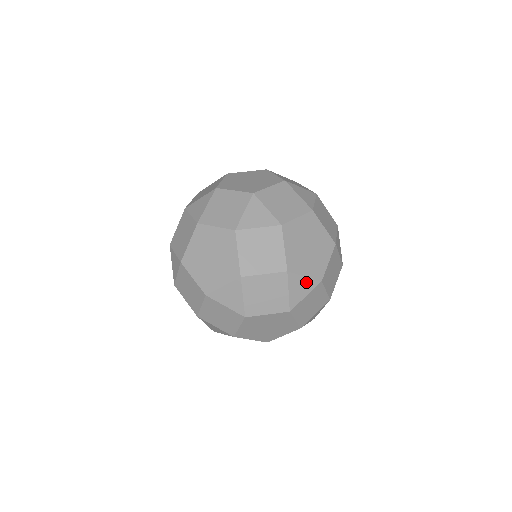
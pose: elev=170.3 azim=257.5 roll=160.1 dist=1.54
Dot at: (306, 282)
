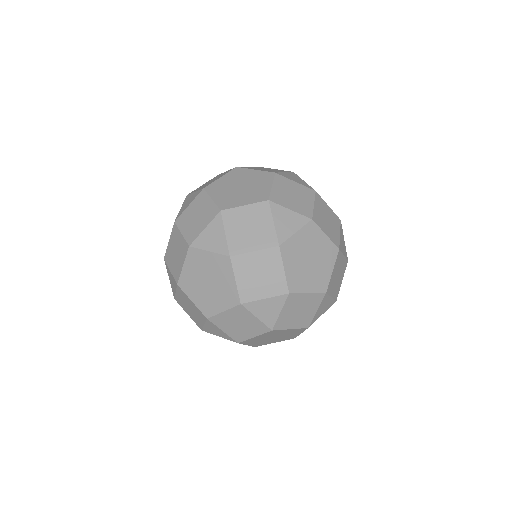
Dot at: occluded
